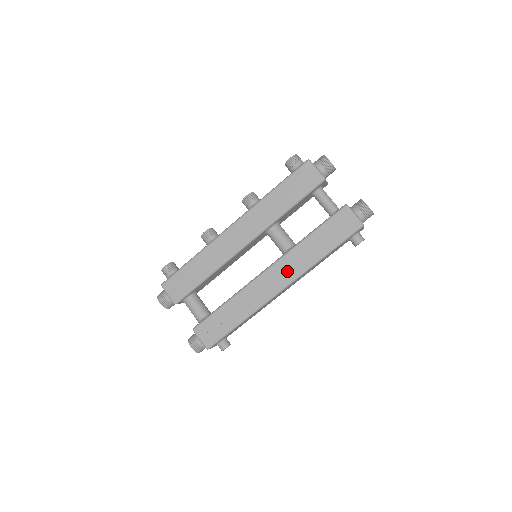
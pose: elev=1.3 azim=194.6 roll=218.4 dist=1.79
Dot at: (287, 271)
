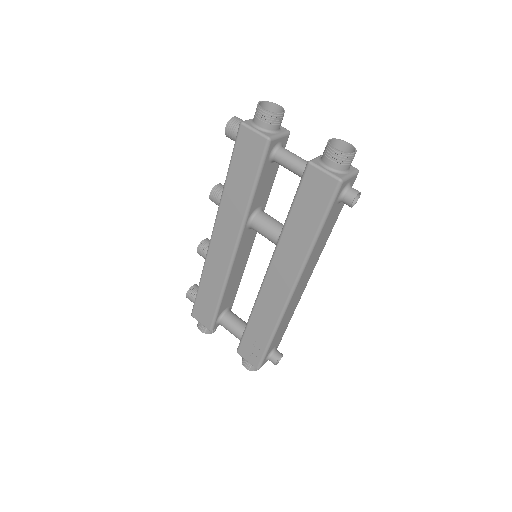
Dot at: (286, 269)
